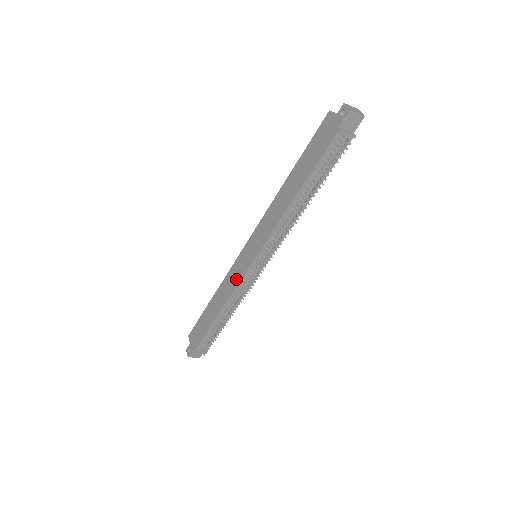
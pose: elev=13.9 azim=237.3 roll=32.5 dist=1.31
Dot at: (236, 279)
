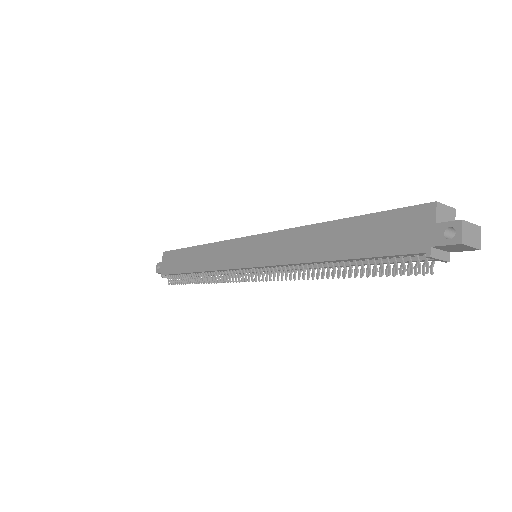
Dot at: (224, 262)
